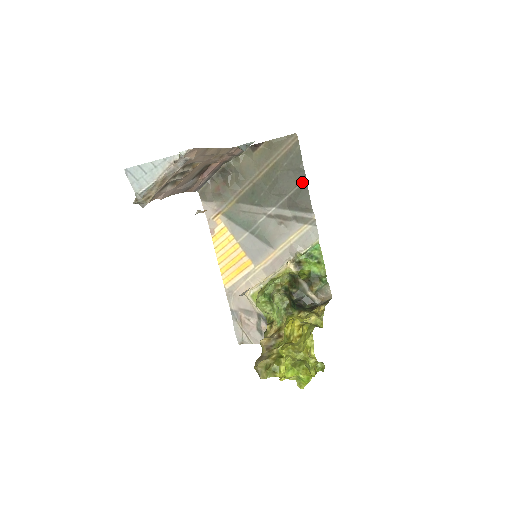
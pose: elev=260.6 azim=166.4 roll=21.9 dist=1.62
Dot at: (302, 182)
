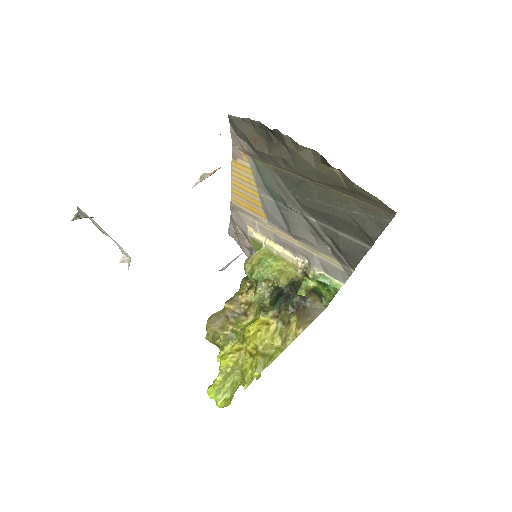
Dot at: (363, 244)
